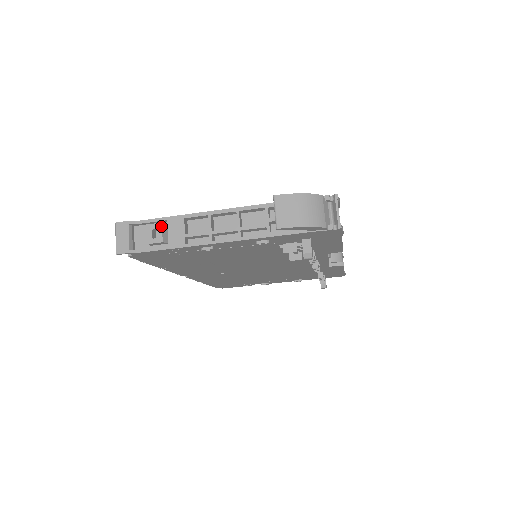
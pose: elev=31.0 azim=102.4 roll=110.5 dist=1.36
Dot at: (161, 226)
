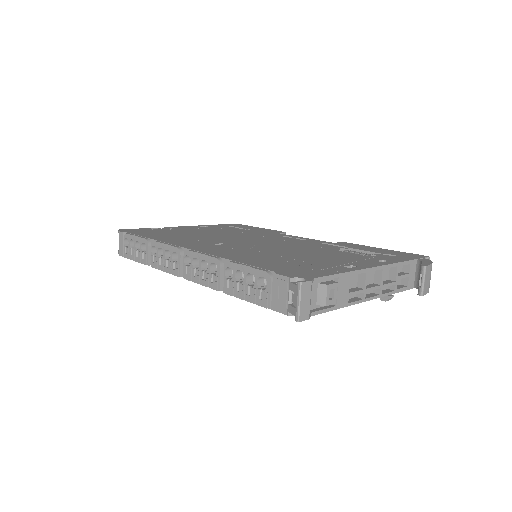
Dot at: (337, 286)
